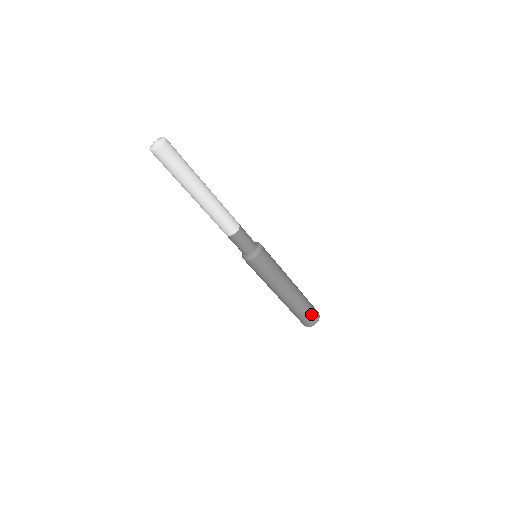
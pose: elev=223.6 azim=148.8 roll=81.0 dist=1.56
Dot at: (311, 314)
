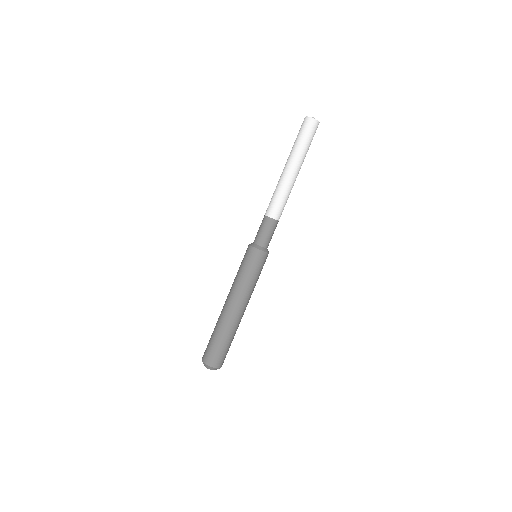
Dot at: (218, 352)
